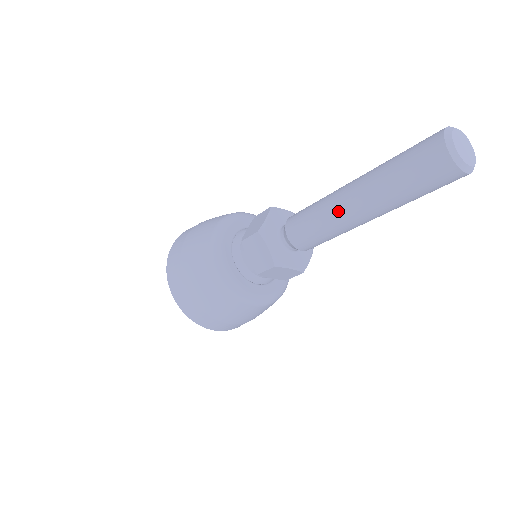
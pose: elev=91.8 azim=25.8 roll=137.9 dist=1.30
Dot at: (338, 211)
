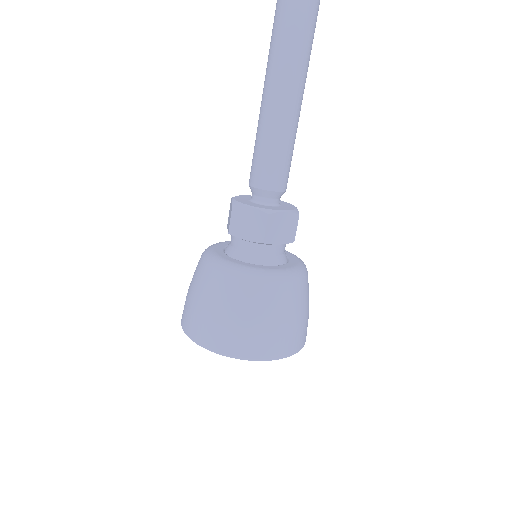
Dot at: (270, 117)
